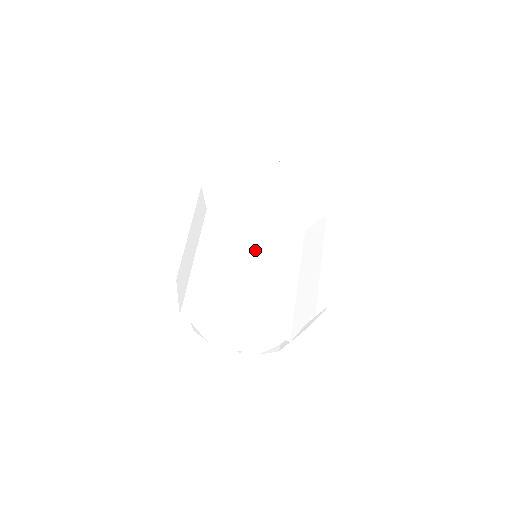
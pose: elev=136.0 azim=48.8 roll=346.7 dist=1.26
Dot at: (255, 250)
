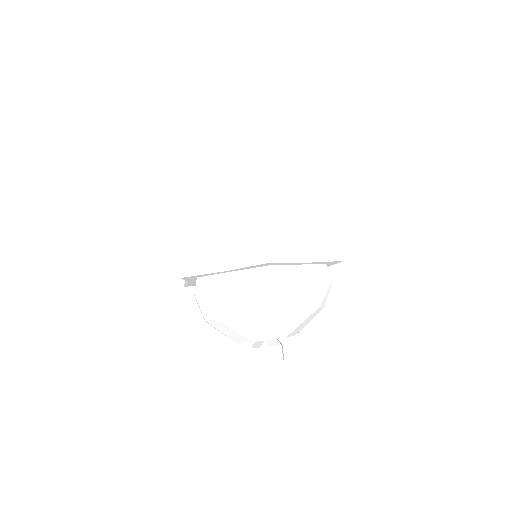
Dot at: (227, 201)
